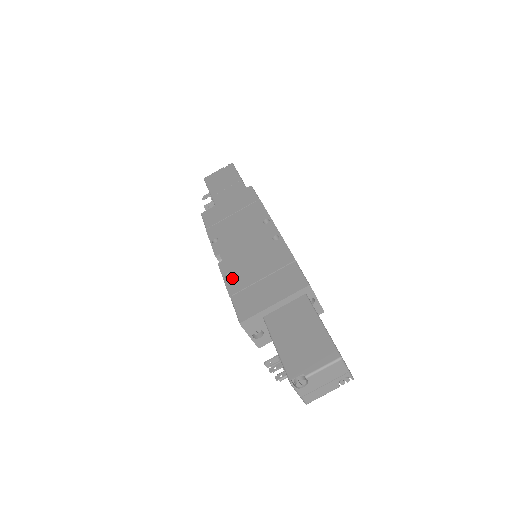
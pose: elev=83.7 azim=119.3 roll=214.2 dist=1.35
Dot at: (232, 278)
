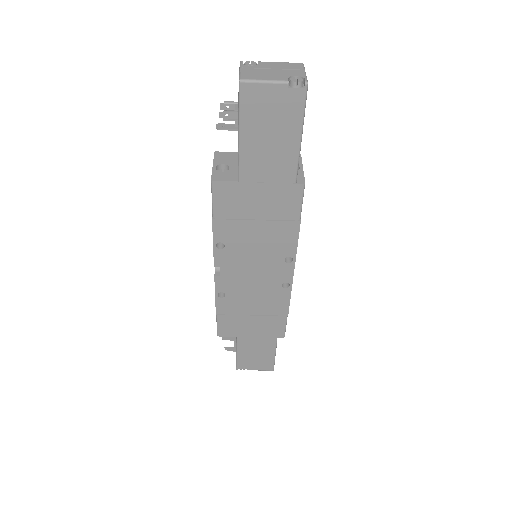
Dot at: (224, 300)
